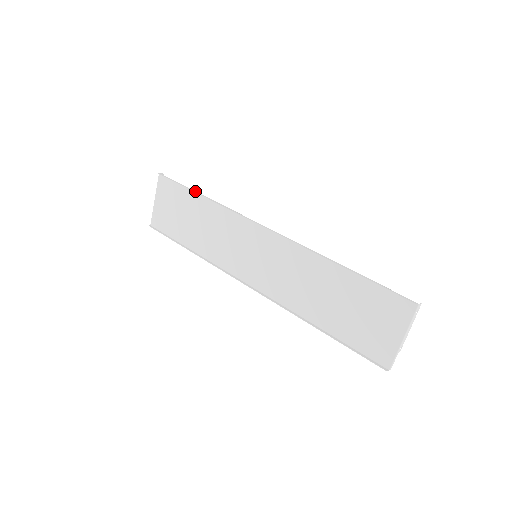
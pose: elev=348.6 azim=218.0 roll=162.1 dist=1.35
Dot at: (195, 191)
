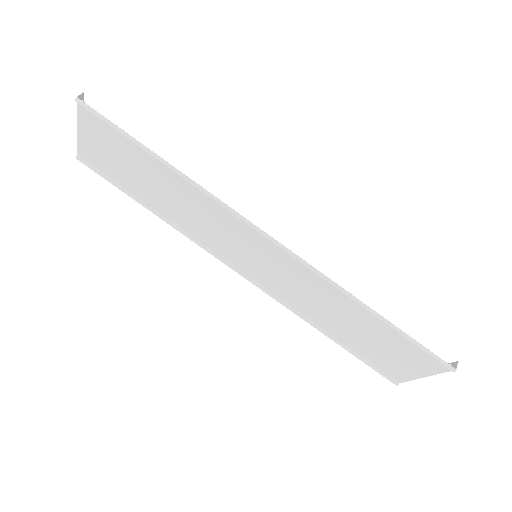
Dot at: (153, 153)
